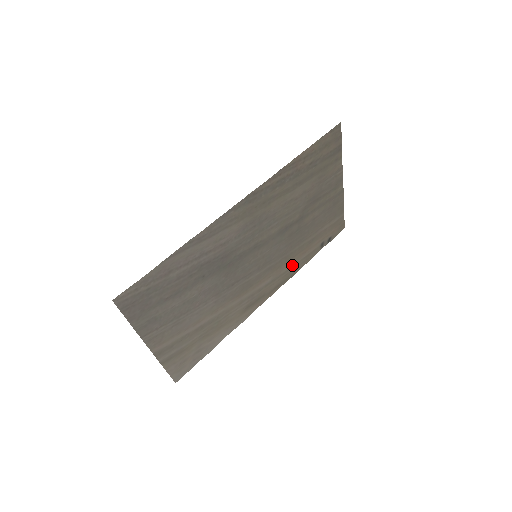
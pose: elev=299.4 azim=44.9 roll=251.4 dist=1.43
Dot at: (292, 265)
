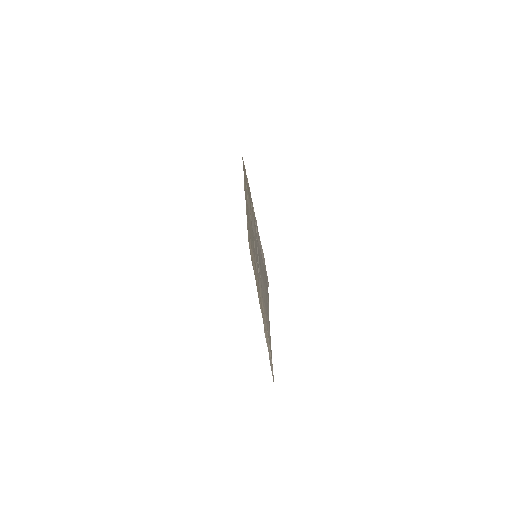
Dot at: occluded
